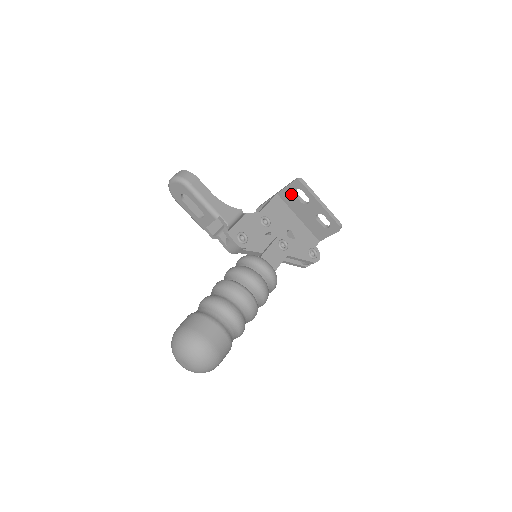
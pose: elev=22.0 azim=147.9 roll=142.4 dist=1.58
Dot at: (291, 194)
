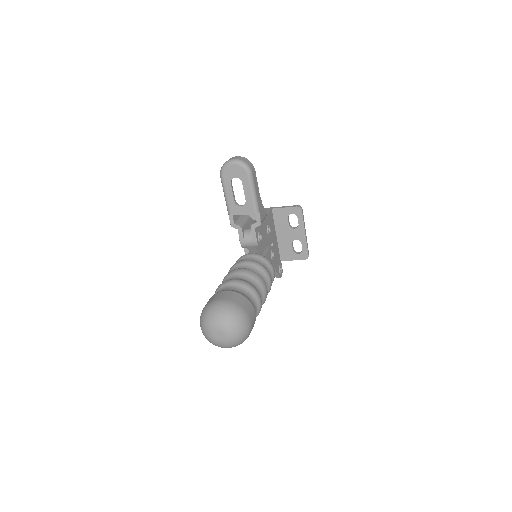
Dot at: (285, 215)
